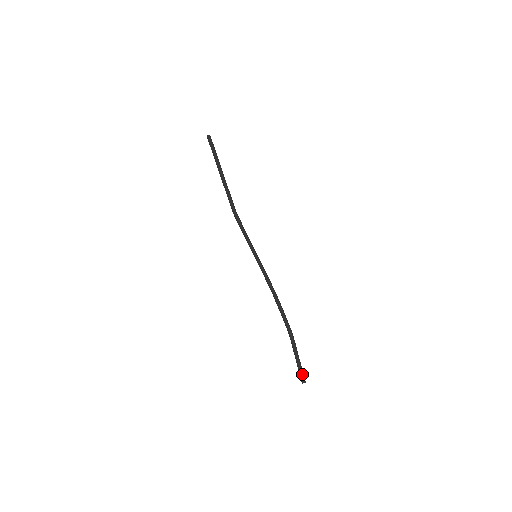
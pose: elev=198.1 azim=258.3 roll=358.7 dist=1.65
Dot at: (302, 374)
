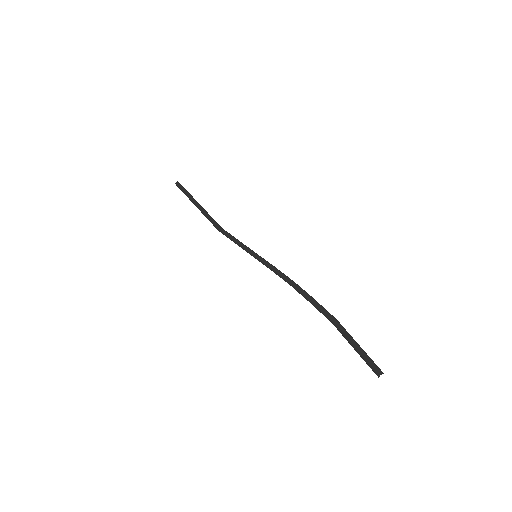
Dot at: (372, 363)
